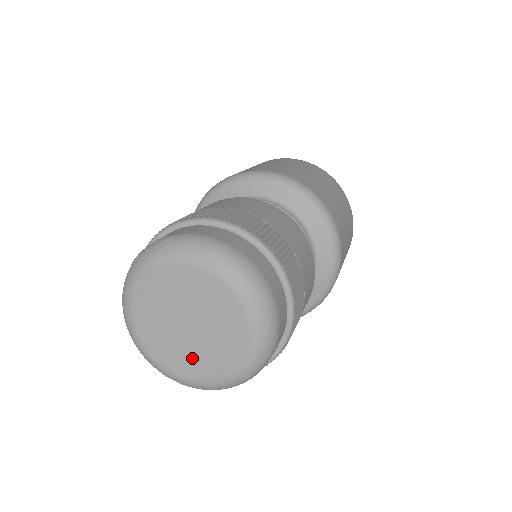
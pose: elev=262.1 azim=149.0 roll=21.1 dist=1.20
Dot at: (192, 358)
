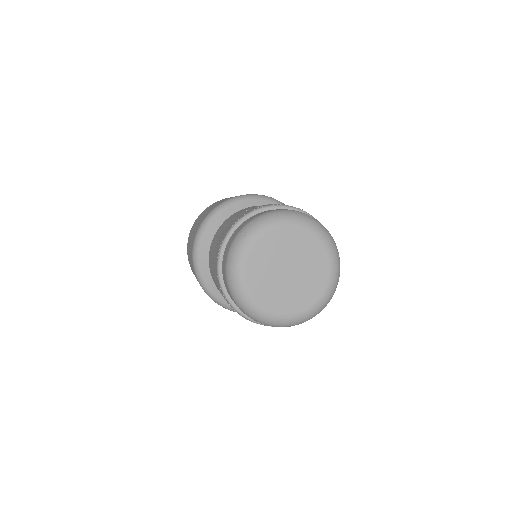
Dot at: (300, 294)
